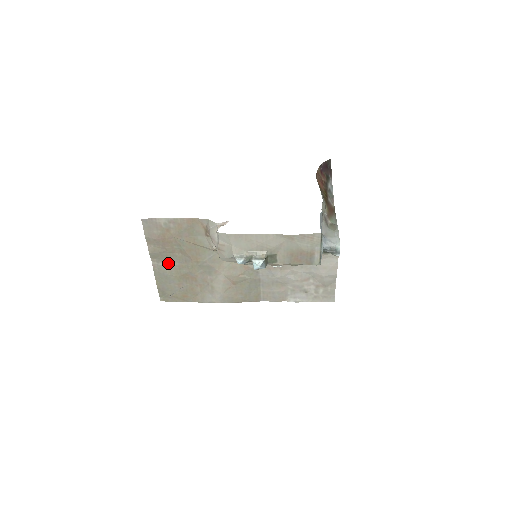
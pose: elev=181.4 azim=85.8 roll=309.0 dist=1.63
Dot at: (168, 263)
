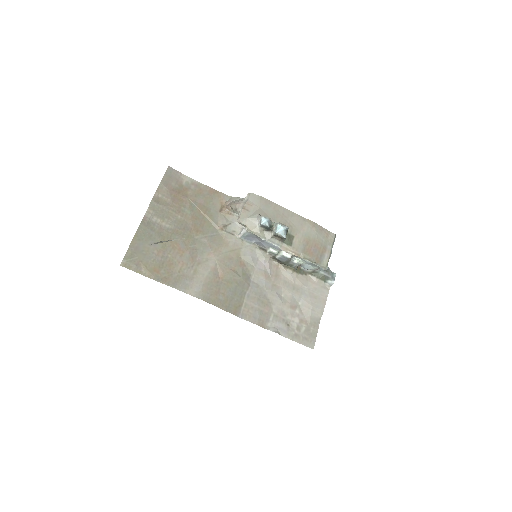
Dot at: (163, 222)
